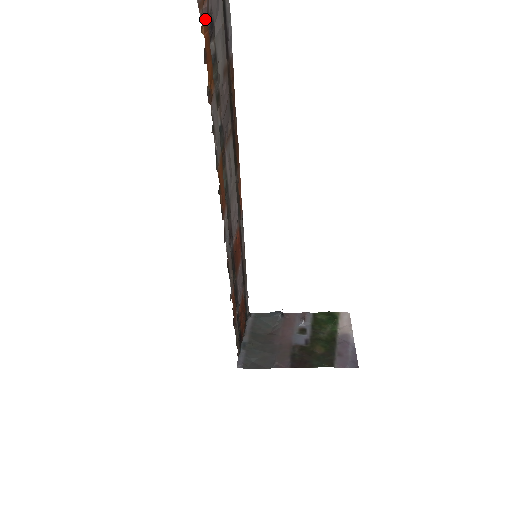
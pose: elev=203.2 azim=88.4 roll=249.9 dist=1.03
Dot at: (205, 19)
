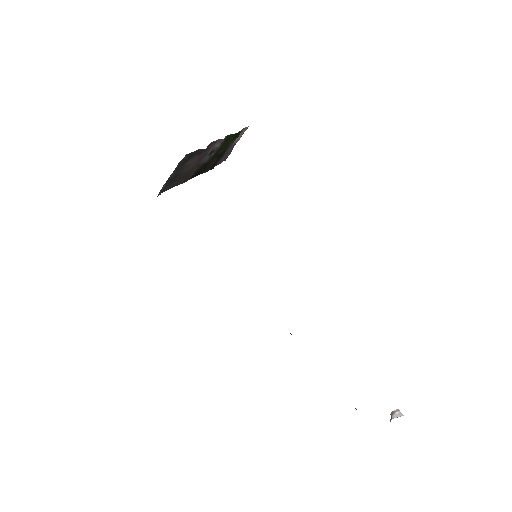
Dot at: occluded
